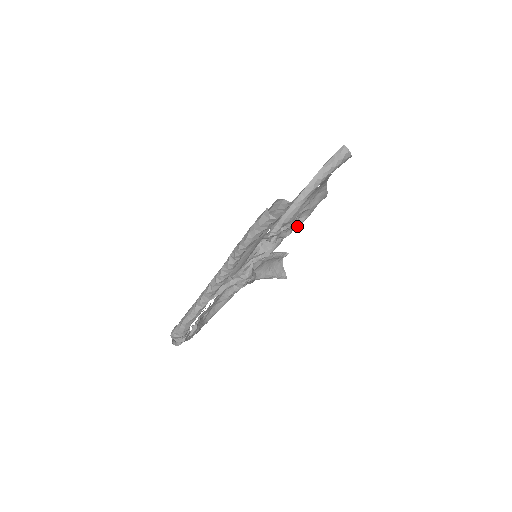
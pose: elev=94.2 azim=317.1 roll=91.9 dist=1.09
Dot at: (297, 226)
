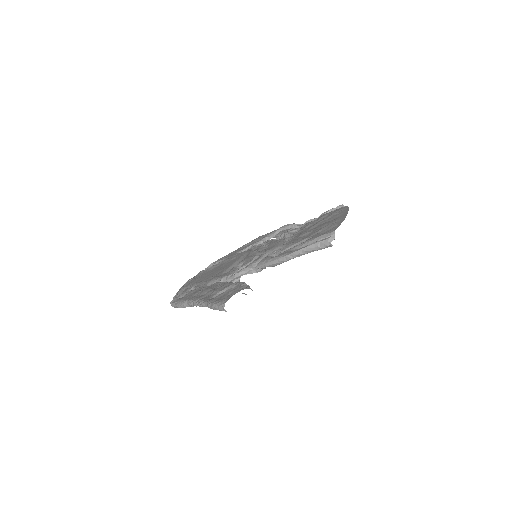
Dot at: occluded
